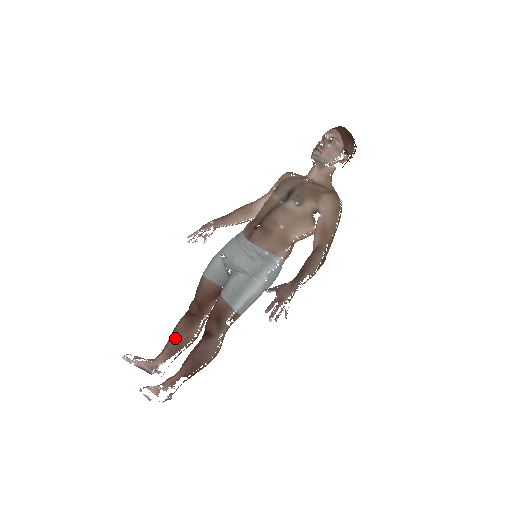
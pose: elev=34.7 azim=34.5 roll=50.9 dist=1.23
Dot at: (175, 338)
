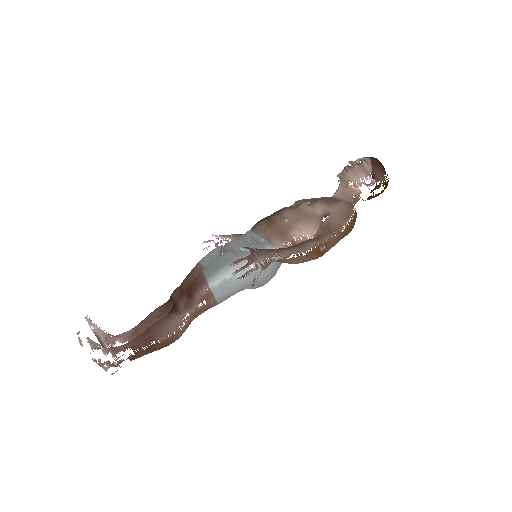
Dot at: (146, 321)
